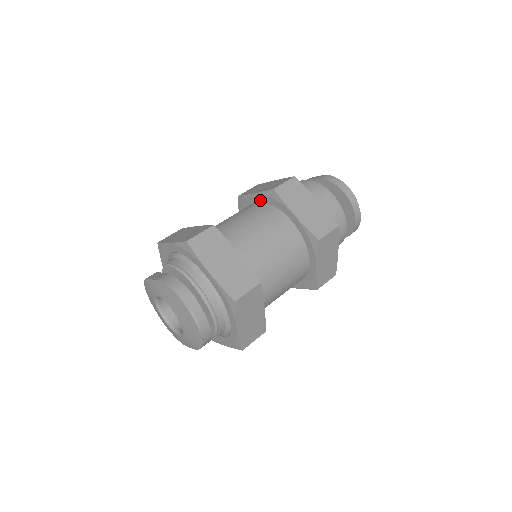
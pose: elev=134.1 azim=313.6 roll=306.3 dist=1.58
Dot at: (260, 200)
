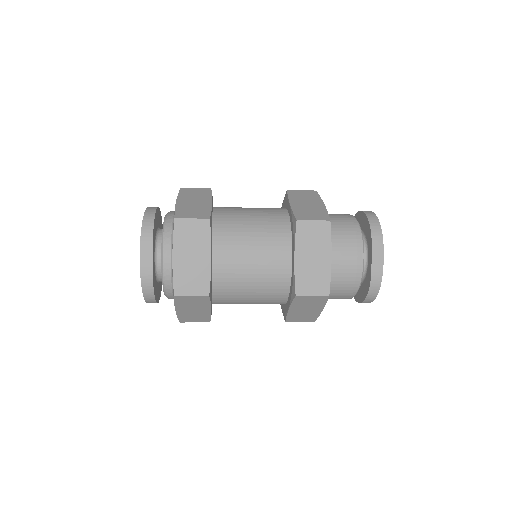
Dot at: occluded
